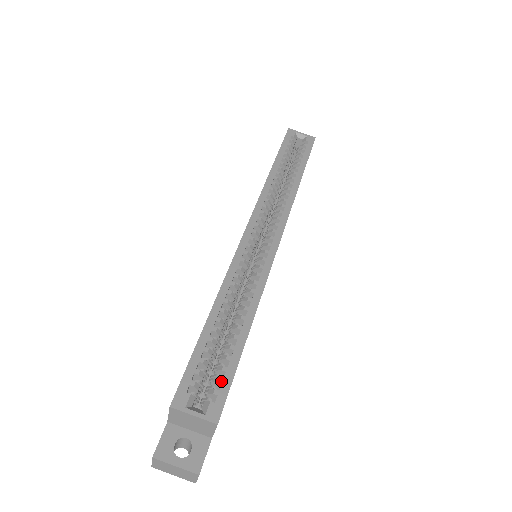
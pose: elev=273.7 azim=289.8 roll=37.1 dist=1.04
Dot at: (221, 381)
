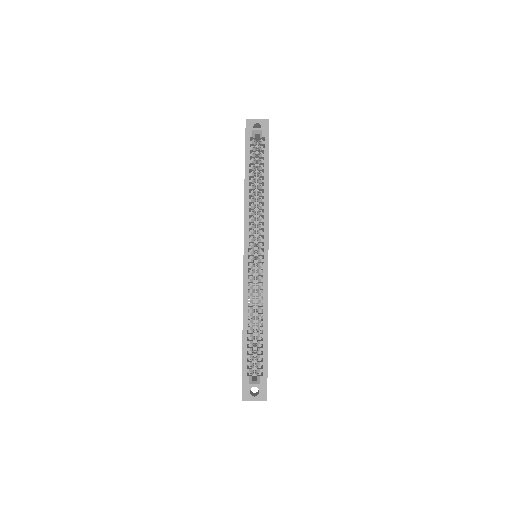
Dot at: (262, 364)
